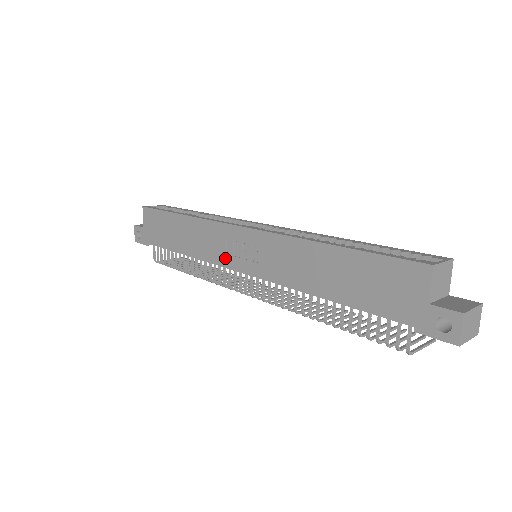
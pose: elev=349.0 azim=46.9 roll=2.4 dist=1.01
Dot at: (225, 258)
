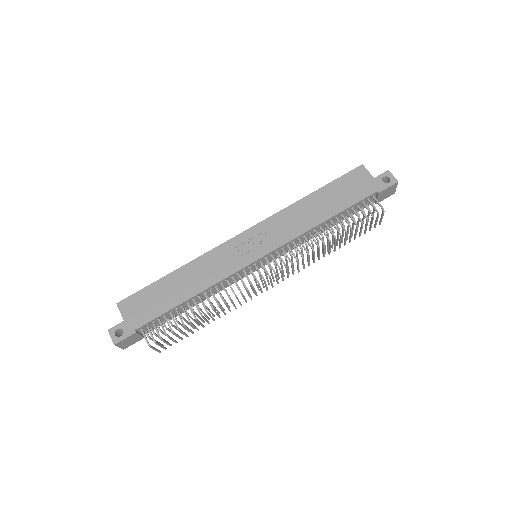
Dot at: (239, 262)
